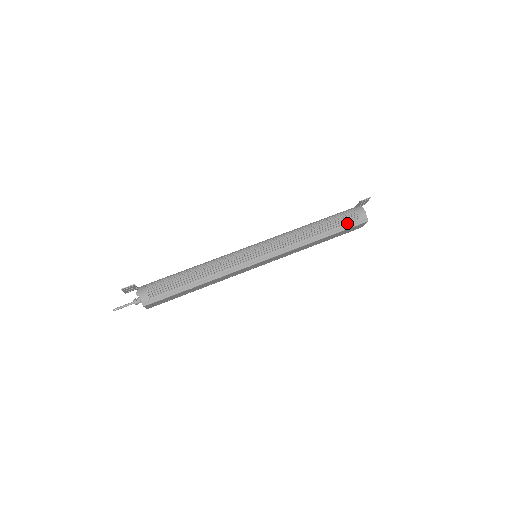
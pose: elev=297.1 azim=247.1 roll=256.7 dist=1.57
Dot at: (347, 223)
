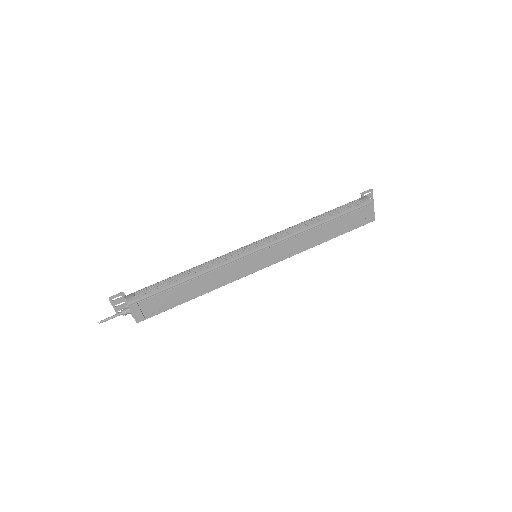
Dot at: (349, 207)
